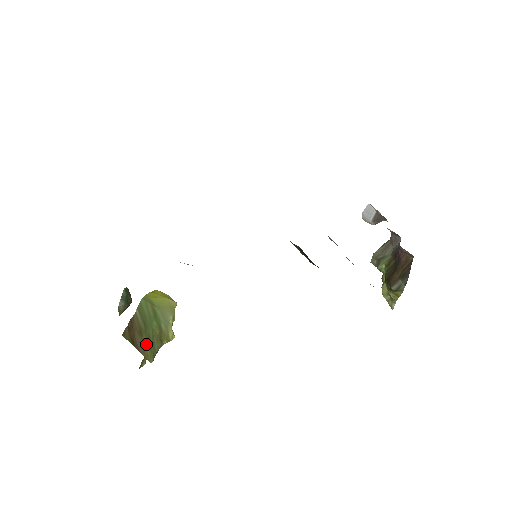
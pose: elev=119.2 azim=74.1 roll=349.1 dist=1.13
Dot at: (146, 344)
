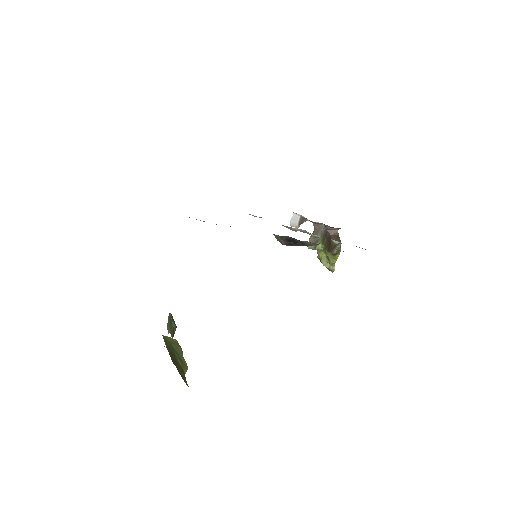
Dot at: (180, 372)
